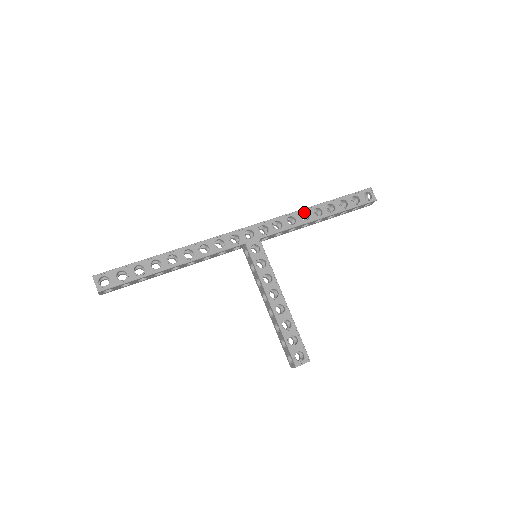
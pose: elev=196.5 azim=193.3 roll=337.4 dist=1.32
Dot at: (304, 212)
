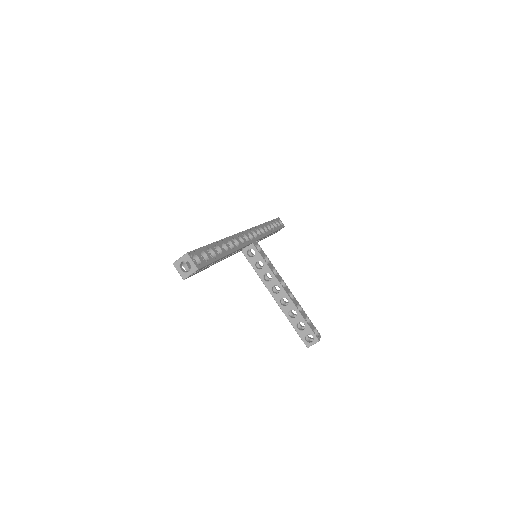
Dot at: (263, 226)
